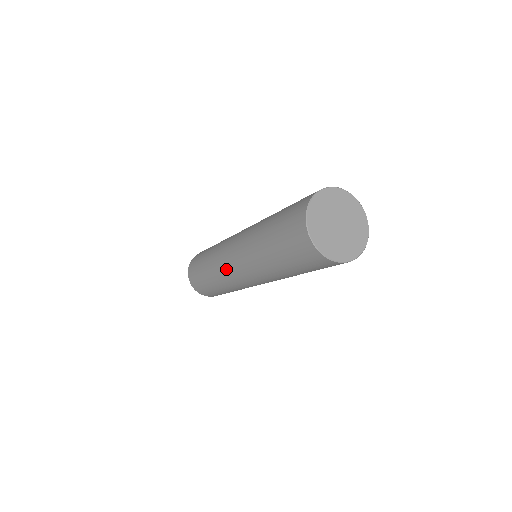
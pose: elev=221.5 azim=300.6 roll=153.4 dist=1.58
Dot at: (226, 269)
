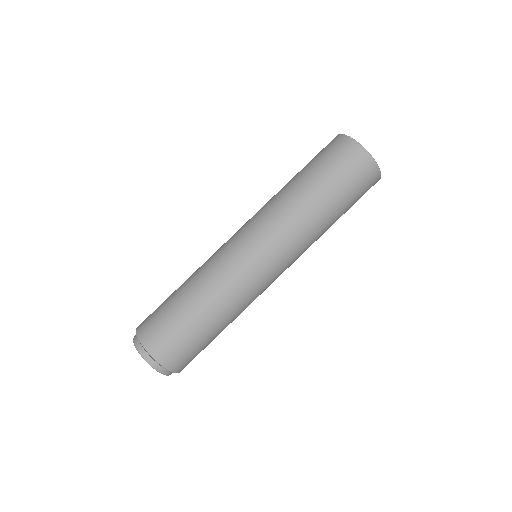
Dot at: (241, 264)
